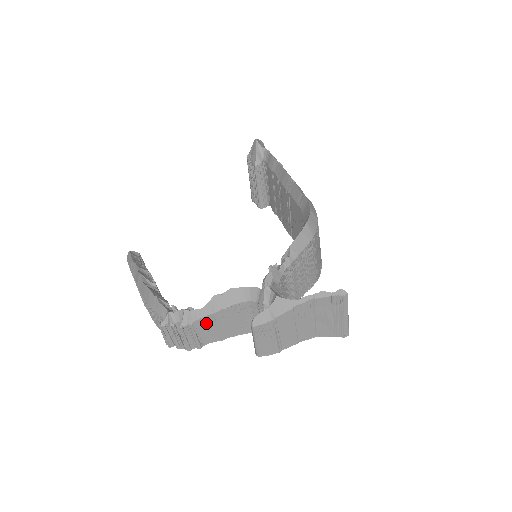
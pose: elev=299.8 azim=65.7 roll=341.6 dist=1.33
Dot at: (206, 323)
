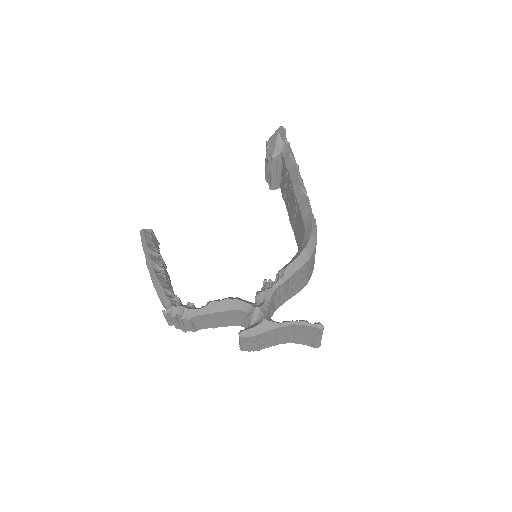
Dot at: (202, 318)
